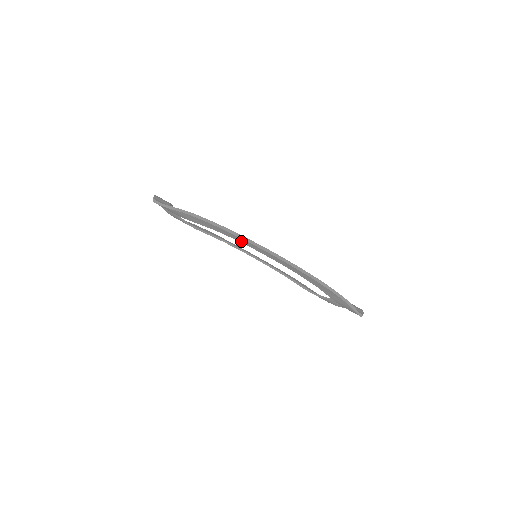
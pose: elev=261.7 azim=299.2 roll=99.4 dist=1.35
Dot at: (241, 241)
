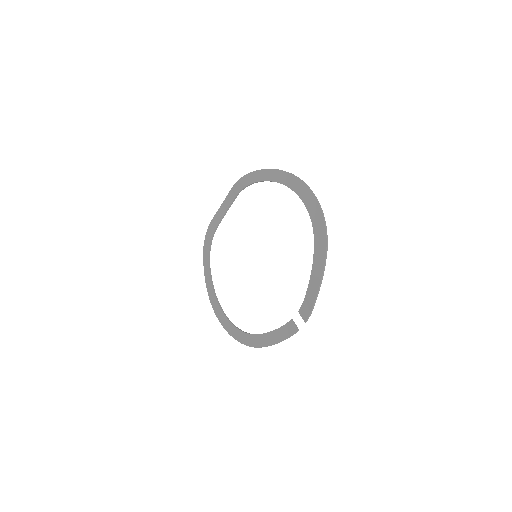
Dot at: (291, 184)
